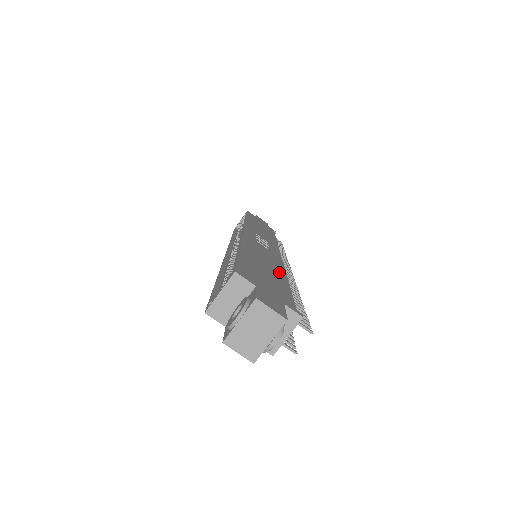
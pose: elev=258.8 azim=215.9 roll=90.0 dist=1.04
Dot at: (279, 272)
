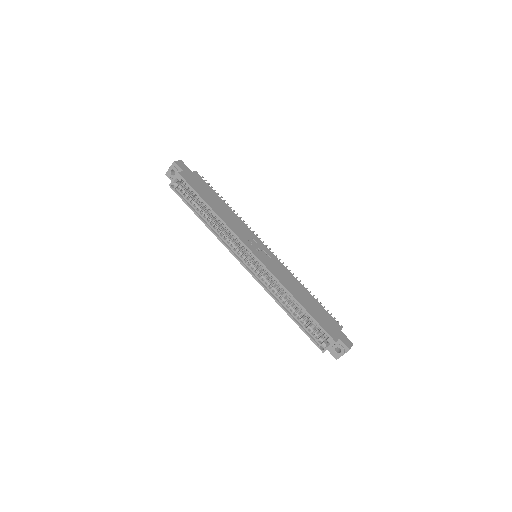
Dot at: (304, 291)
